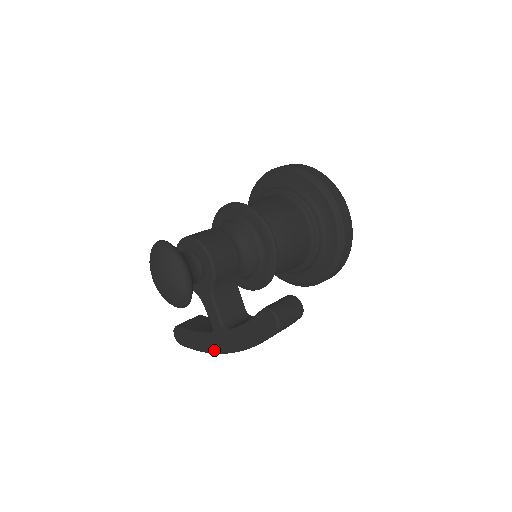
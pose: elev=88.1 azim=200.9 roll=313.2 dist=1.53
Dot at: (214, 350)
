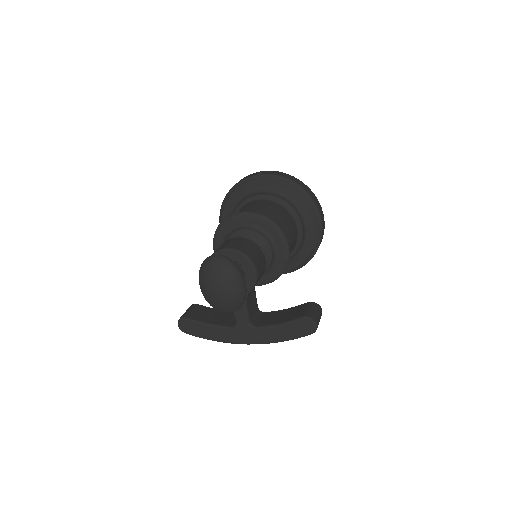
Dot at: (231, 341)
